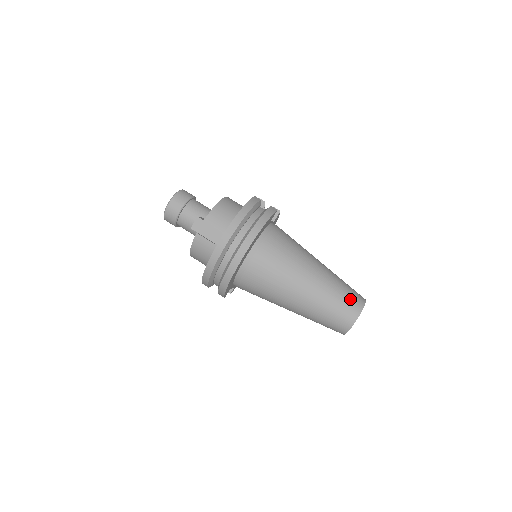
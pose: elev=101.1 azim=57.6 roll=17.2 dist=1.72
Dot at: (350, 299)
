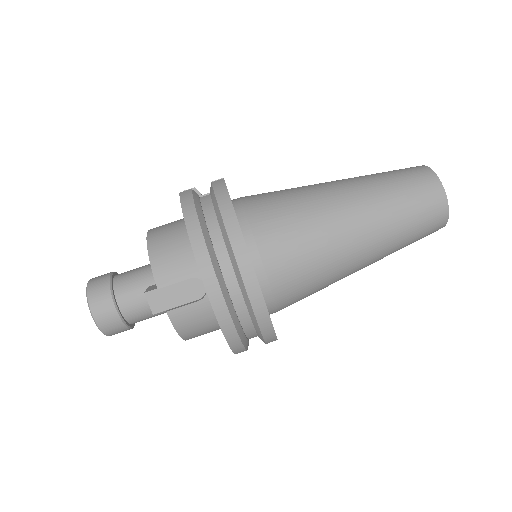
Dot at: (414, 183)
